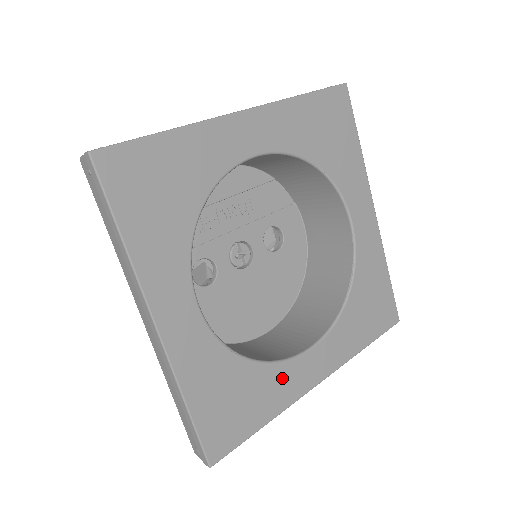
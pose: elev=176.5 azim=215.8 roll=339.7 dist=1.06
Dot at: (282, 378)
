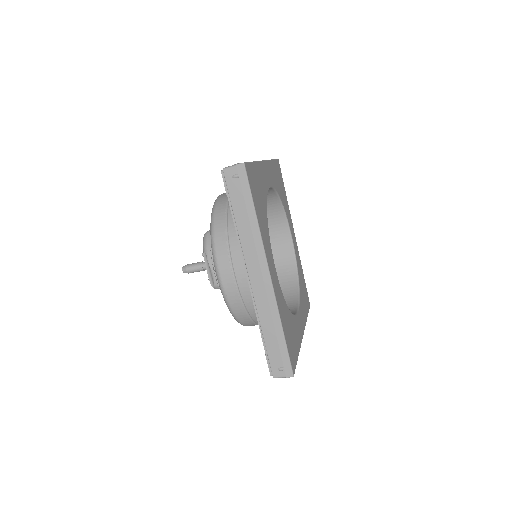
Dot at: (297, 326)
